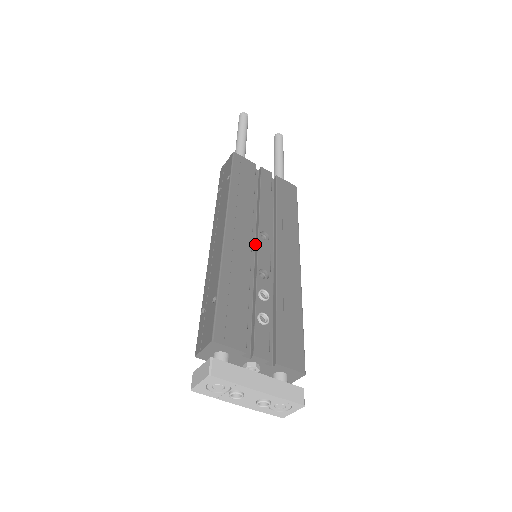
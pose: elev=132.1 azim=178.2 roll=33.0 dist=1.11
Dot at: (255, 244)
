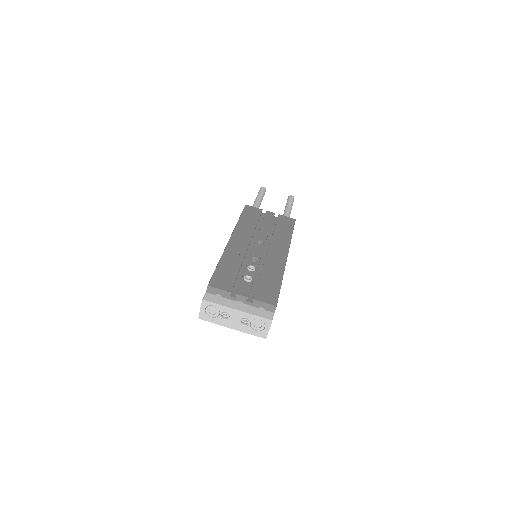
Dot at: occluded
